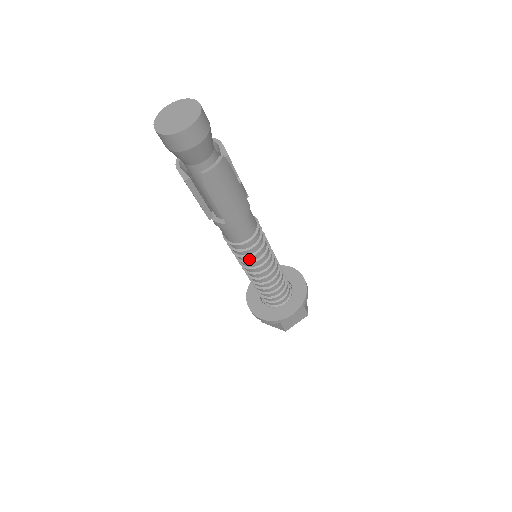
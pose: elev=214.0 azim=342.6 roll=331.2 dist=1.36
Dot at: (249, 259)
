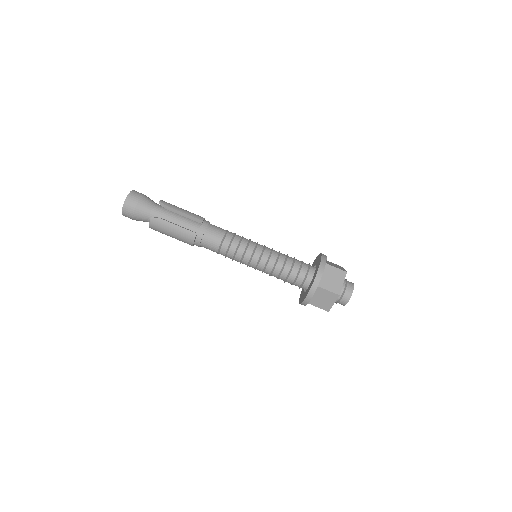
Dot at: (245, 242)
